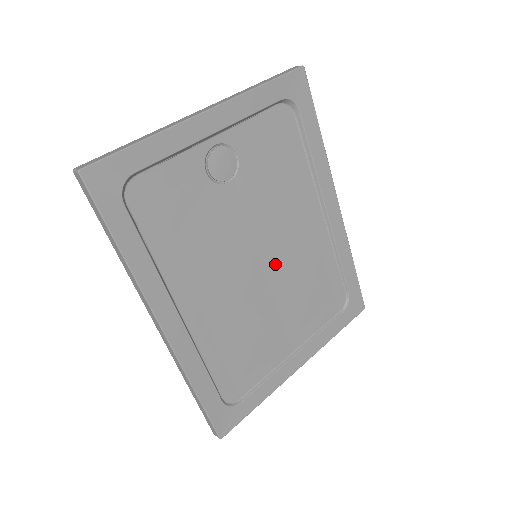
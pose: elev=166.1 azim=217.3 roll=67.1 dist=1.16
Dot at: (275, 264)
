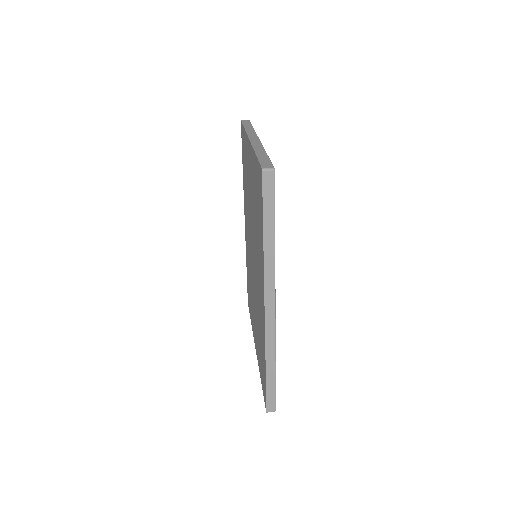
Dot at: occluded
